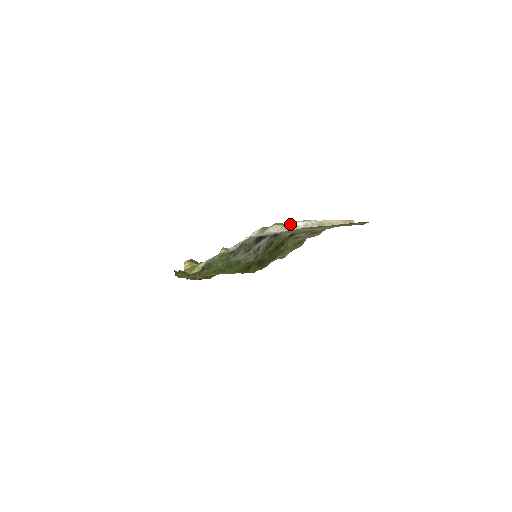
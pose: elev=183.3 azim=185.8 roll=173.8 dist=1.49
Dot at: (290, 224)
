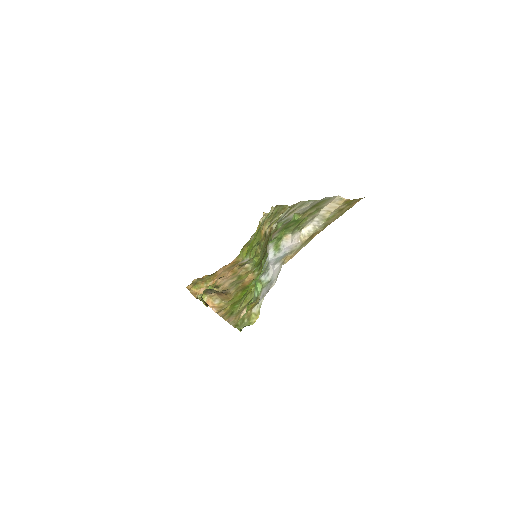
Dot at: (301, 233)
